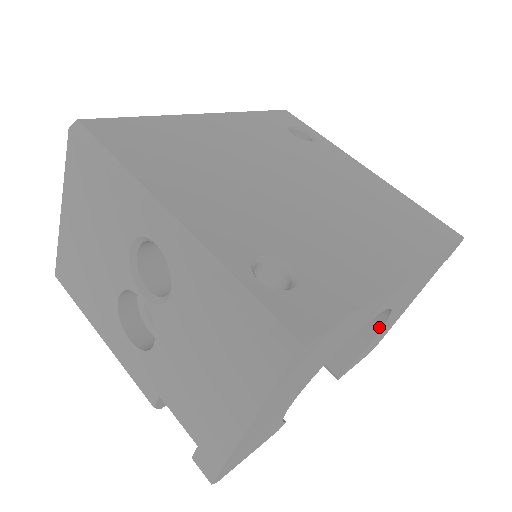
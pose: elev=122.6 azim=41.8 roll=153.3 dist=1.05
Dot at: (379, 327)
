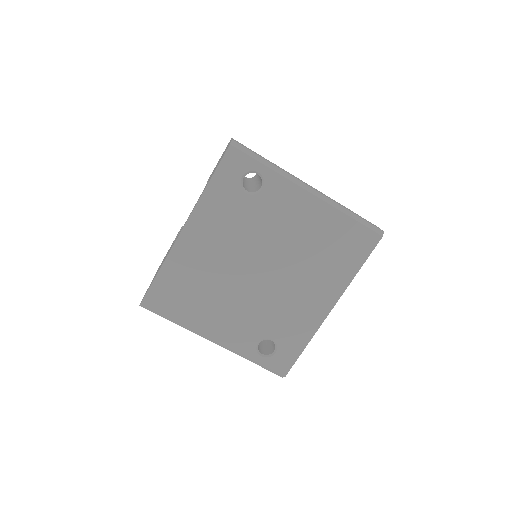
Dot at: occluded
